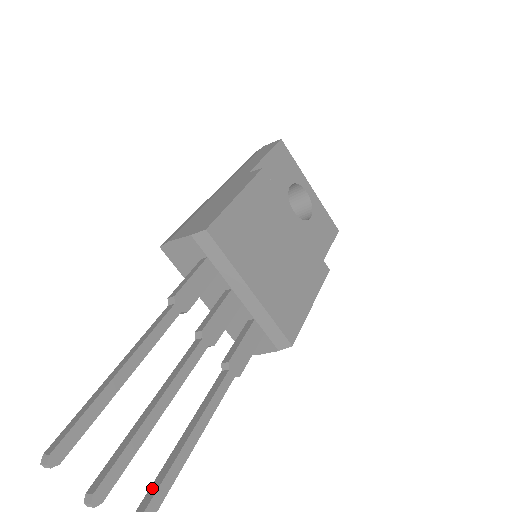
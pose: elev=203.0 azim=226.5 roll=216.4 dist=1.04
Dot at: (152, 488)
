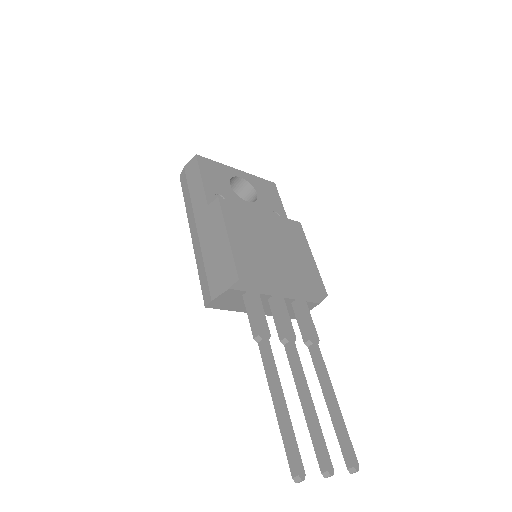
Dot at: (340, 440)
